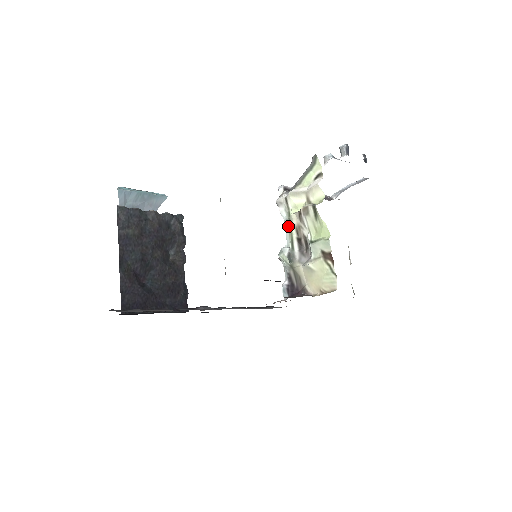
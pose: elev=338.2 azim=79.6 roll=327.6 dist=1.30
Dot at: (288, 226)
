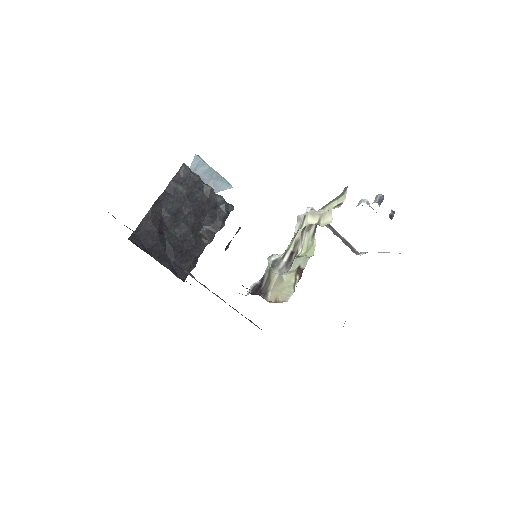
Dot at: (292, 239)
